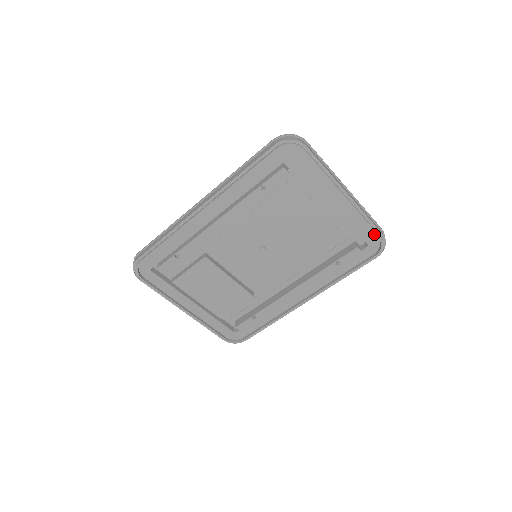
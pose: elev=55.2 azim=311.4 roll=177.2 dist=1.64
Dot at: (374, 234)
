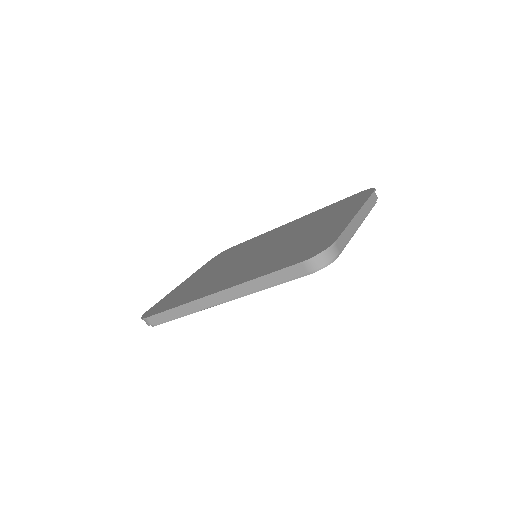
Dot at: occluded
